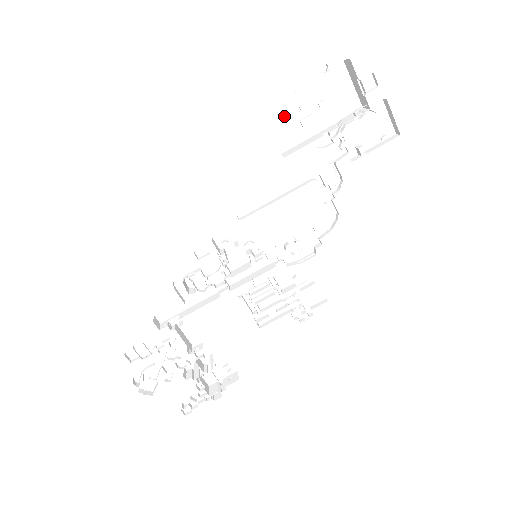
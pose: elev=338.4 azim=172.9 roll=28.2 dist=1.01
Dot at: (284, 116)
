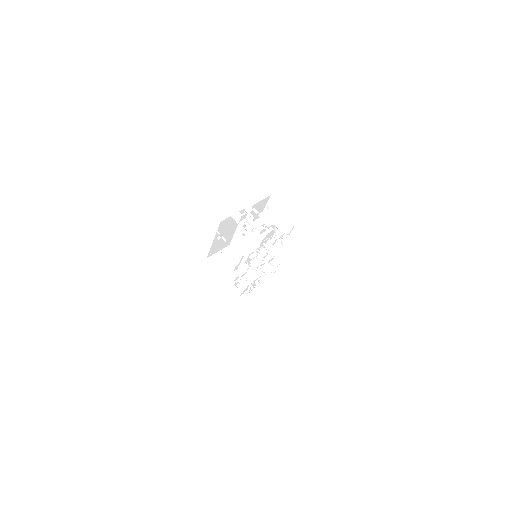
Dot at: (218, 246)
